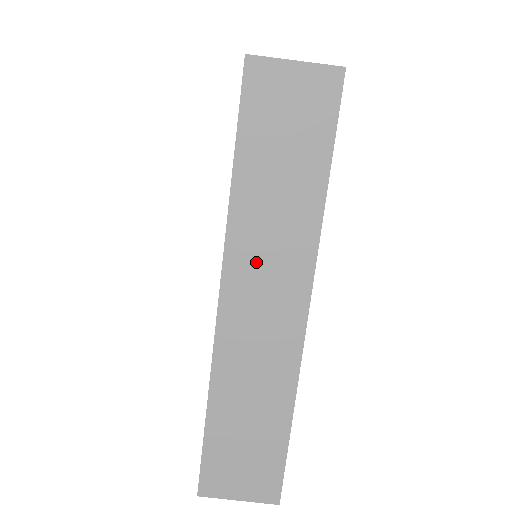
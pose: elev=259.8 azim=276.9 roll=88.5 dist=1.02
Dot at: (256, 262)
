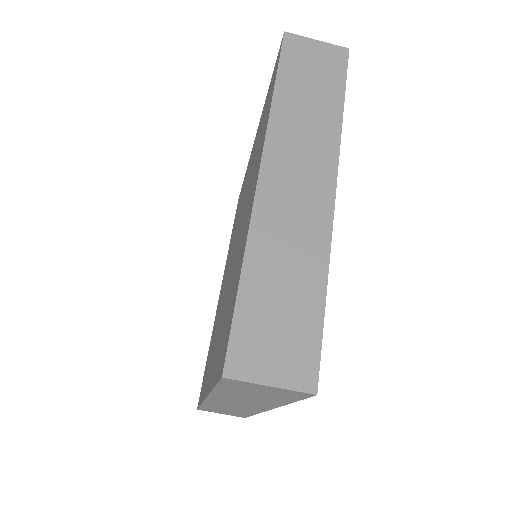
Dot at: (232, 400)
